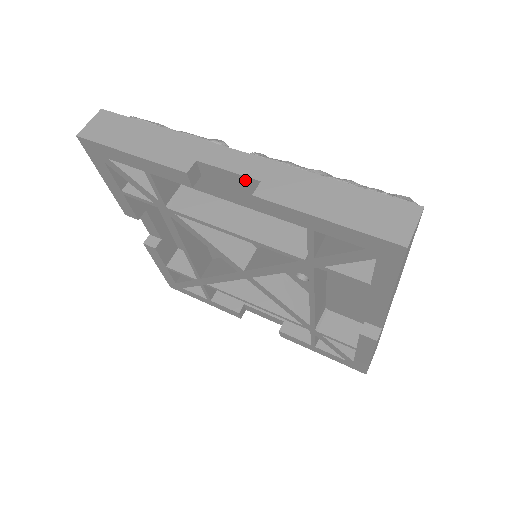
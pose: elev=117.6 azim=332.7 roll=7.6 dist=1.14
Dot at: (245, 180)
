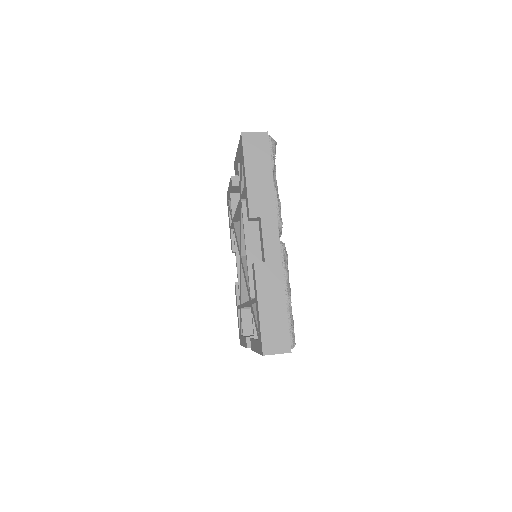
Dot at: occluded
